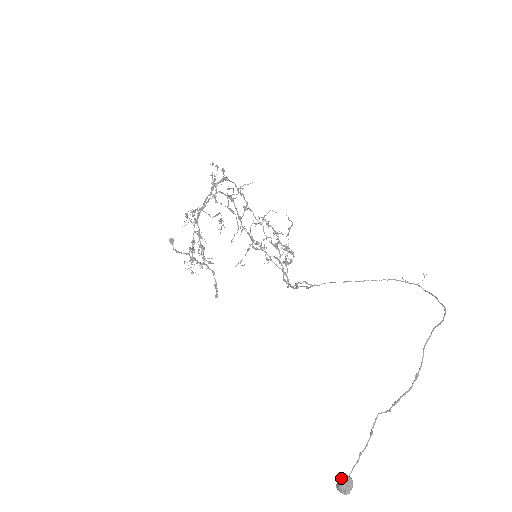
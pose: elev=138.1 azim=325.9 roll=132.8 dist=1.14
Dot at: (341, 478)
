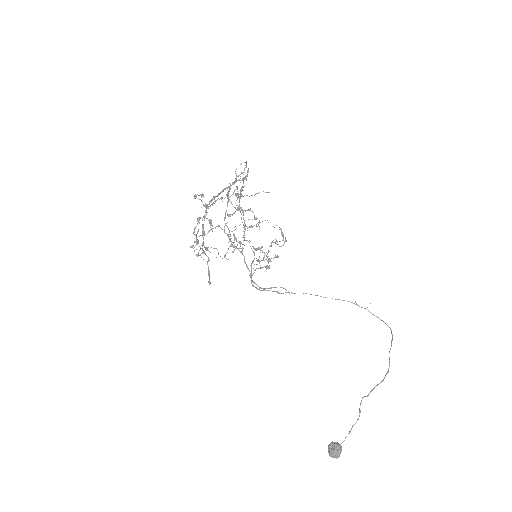
Dot at: (337, 445)
